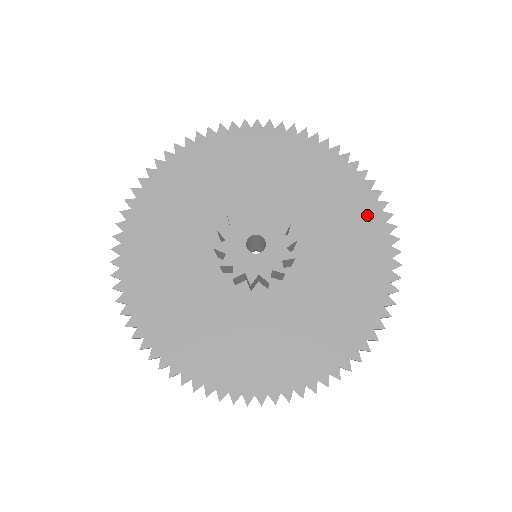
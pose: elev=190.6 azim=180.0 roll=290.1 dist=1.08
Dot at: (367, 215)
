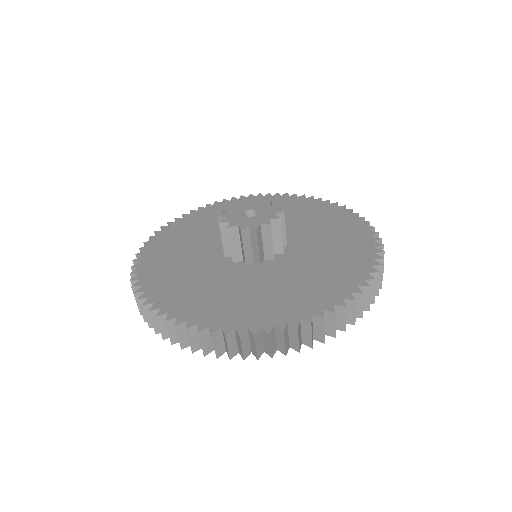
Dot at: (345, 280)
